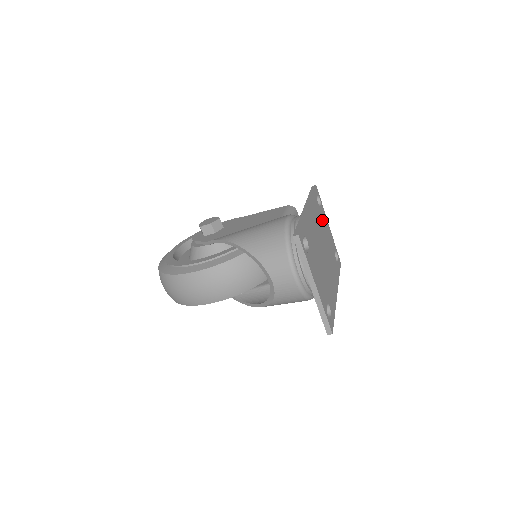
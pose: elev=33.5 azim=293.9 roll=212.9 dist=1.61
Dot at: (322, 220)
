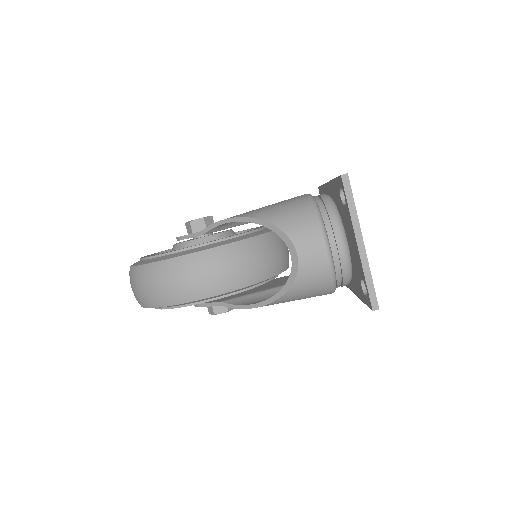
Dot at: occluded
